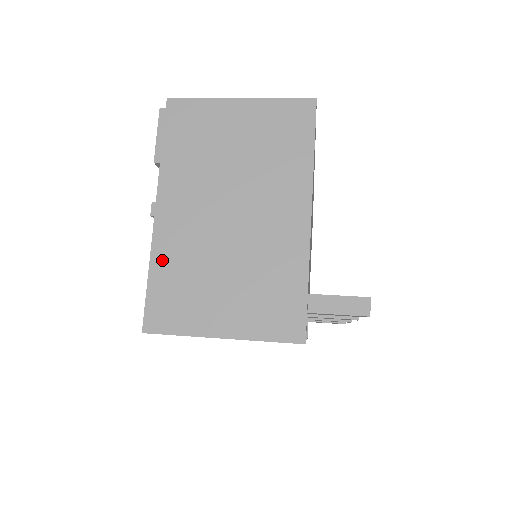
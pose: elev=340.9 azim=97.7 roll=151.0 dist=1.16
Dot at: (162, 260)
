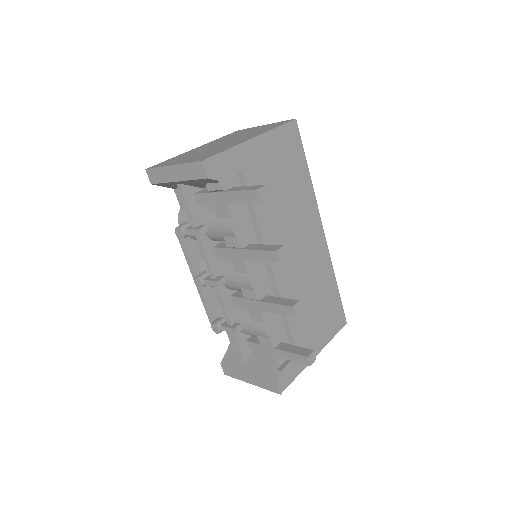
Dot at: occluded
